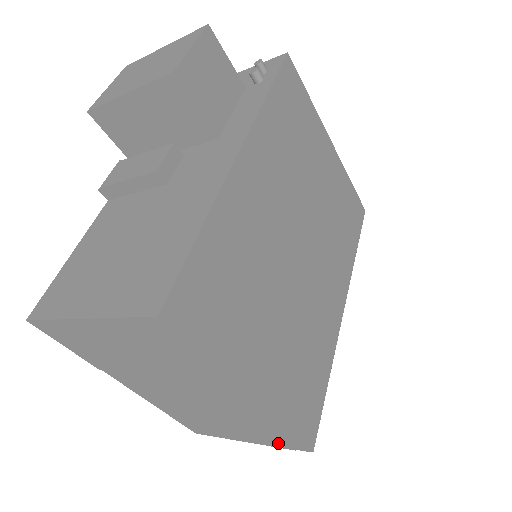
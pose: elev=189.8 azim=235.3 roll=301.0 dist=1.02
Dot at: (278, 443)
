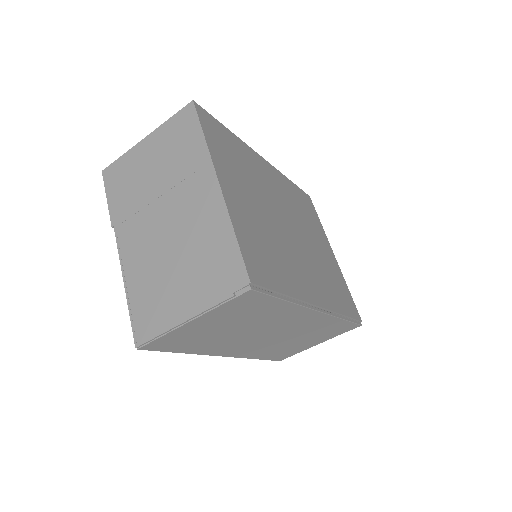
Dot at: (220, 289)
